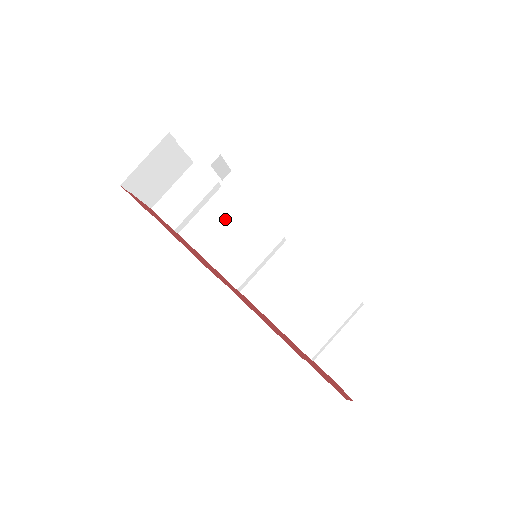
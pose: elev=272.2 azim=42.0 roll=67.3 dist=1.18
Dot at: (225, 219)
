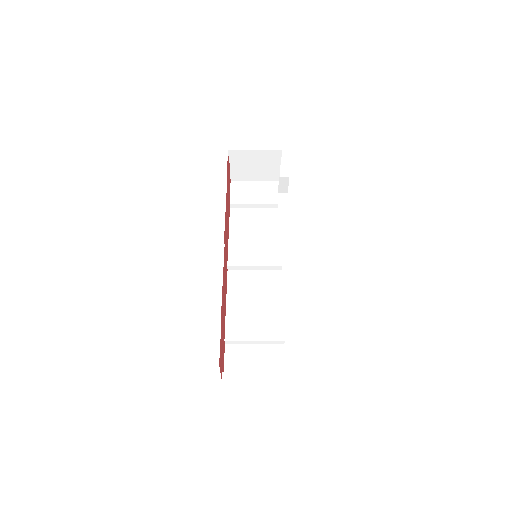
Dot at: (263, 226)
